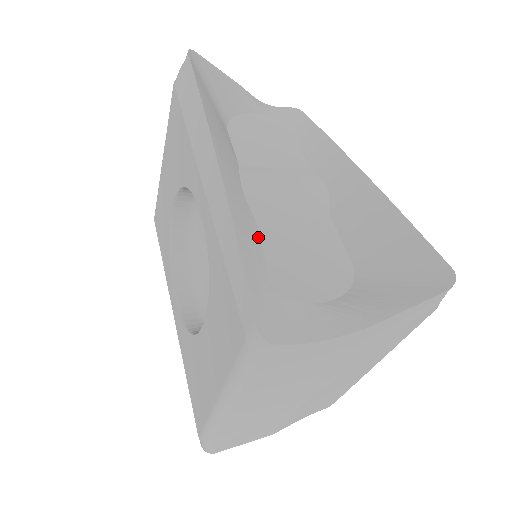
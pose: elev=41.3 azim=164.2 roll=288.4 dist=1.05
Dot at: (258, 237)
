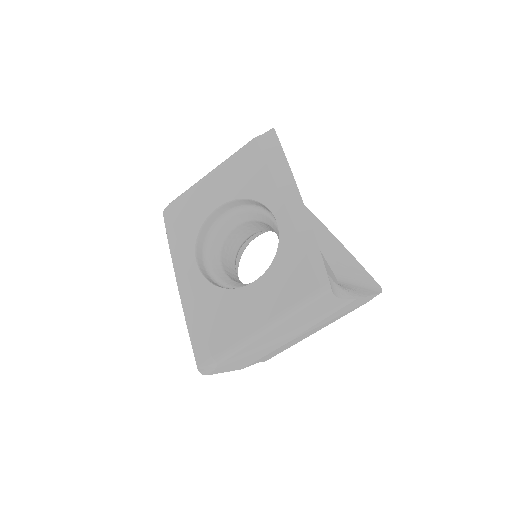
Dot at: occluded
